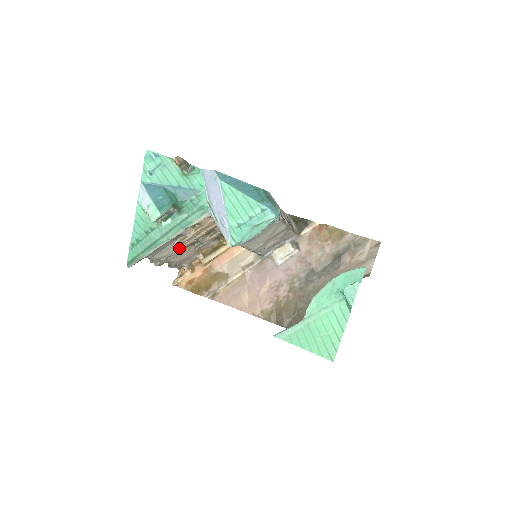
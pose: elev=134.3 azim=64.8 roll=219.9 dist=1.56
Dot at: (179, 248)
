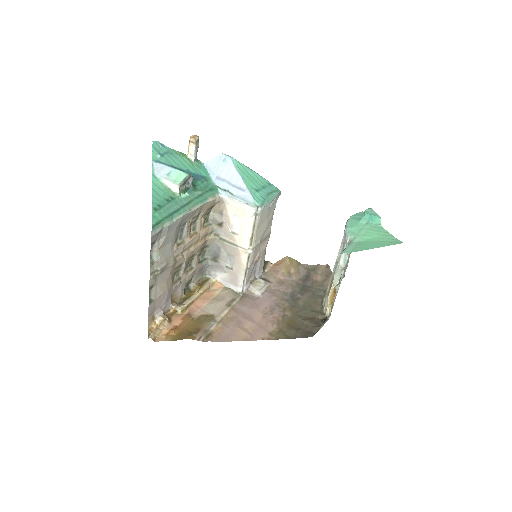
Dot at: (174, 259)
